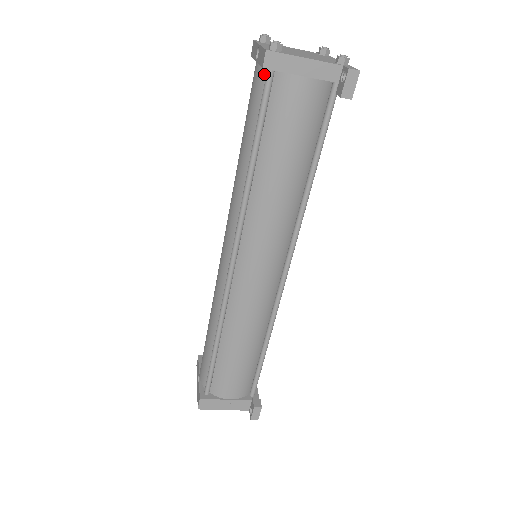
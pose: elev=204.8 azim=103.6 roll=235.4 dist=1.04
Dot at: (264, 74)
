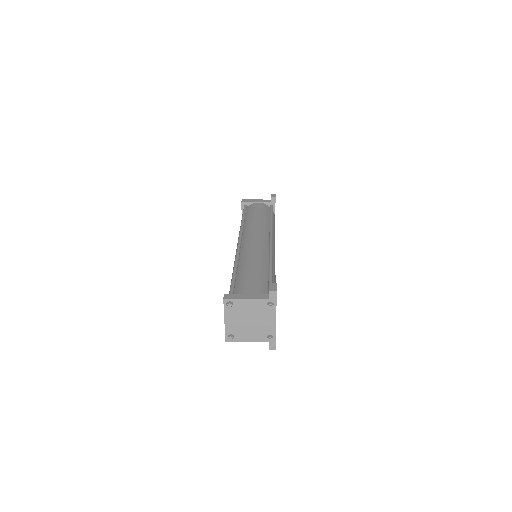
Dot at: occluded
